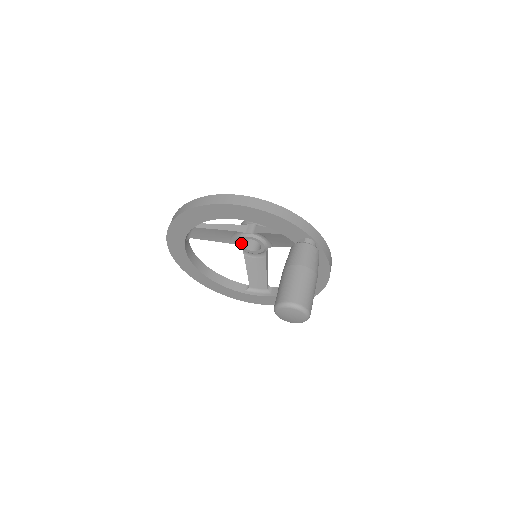
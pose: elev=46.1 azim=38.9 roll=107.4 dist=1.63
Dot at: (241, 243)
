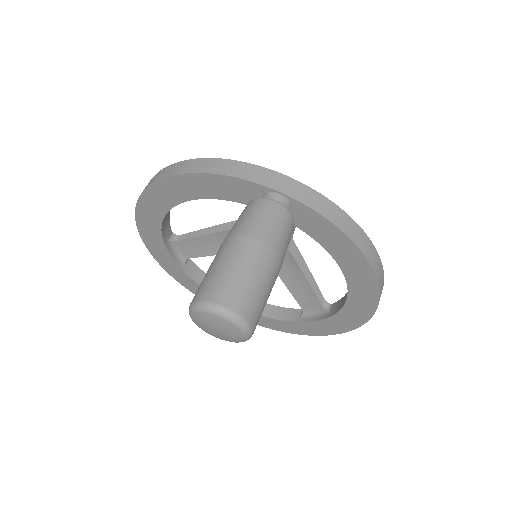
Dot at: occluded
